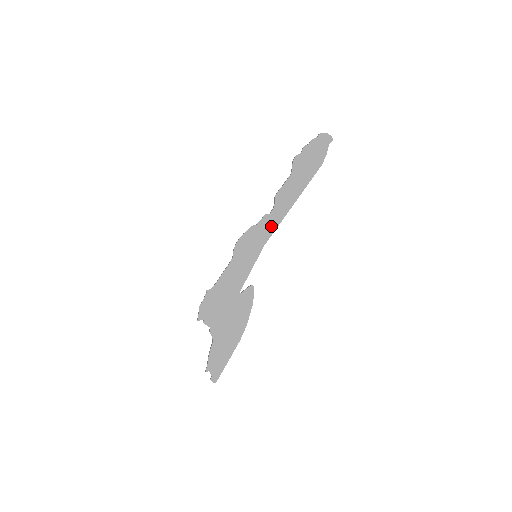
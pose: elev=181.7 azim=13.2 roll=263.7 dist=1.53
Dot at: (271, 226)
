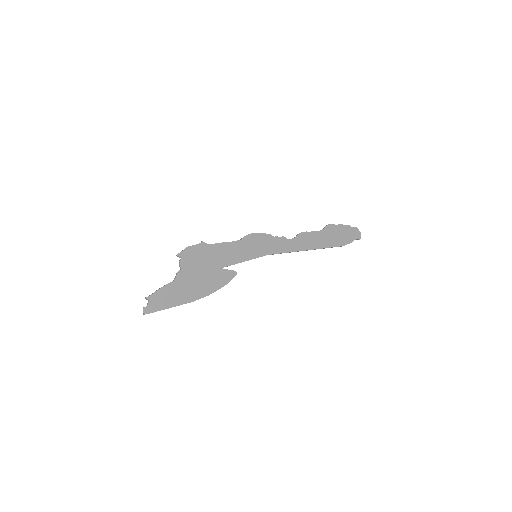
Dot at: (282, 248)
